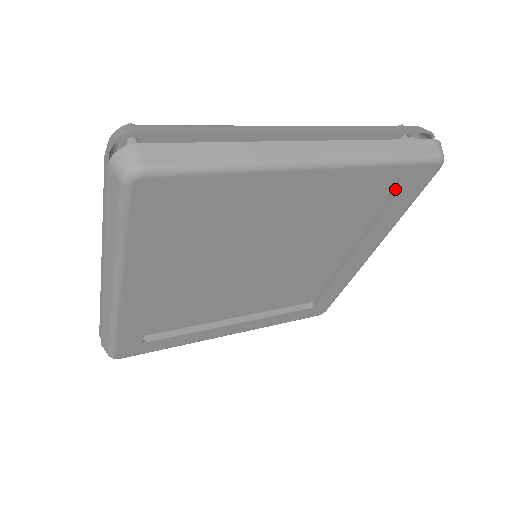
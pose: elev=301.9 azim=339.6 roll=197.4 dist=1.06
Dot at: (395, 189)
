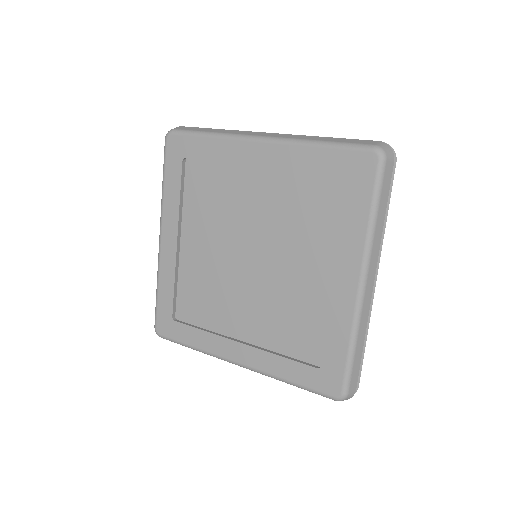
Dot at: (351, 188)
